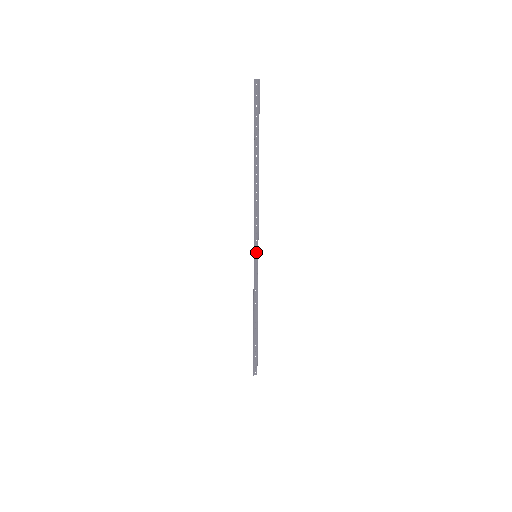
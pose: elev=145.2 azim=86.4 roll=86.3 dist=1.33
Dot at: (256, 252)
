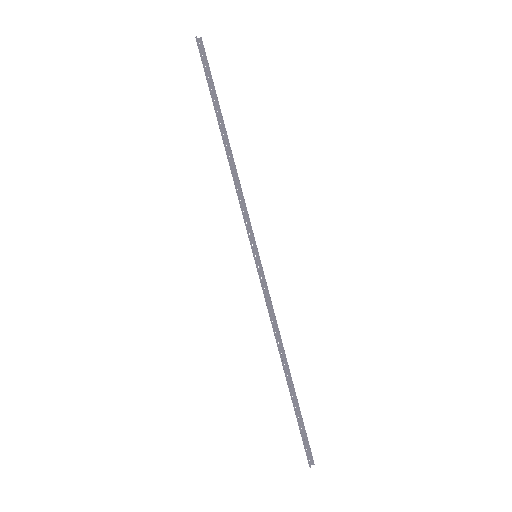
Dot at: (254, 251)
